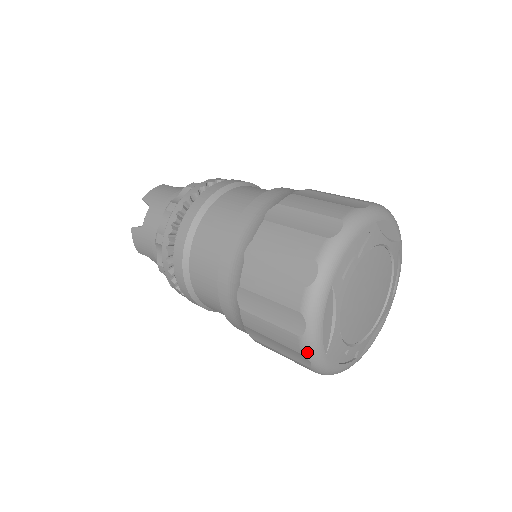
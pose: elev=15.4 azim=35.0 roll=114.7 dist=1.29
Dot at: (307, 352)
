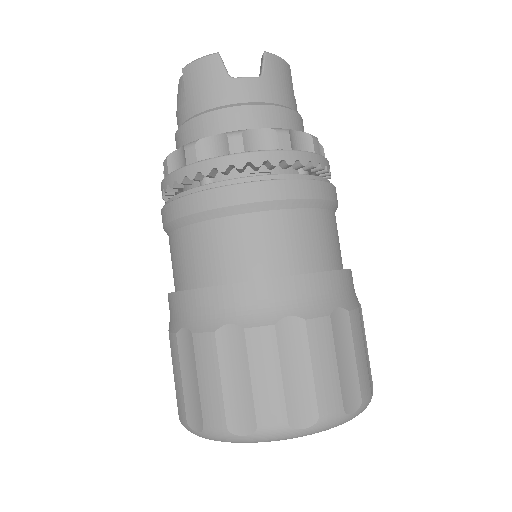
Dot at: (211, 434)
